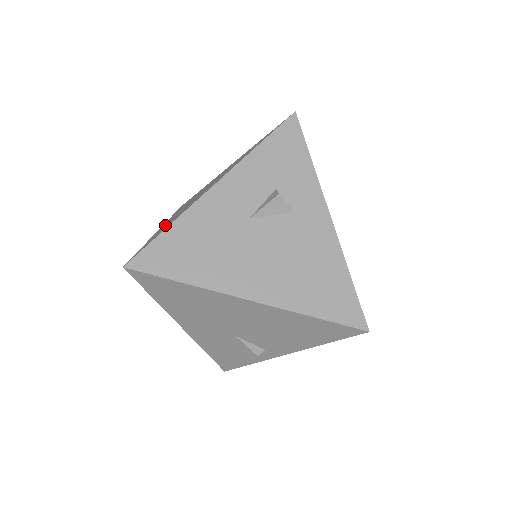
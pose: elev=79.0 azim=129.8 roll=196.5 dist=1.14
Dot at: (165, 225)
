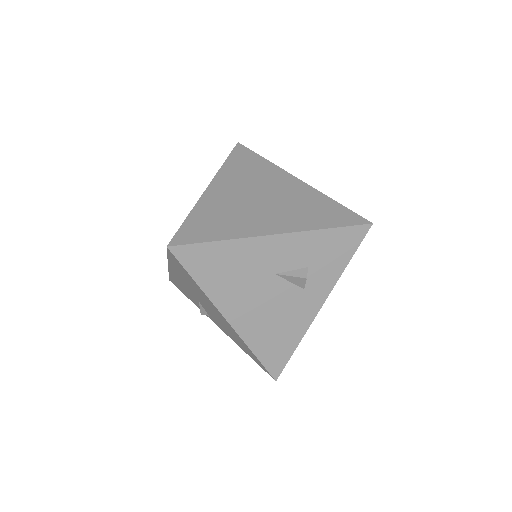
Dot at: (217, 206)
